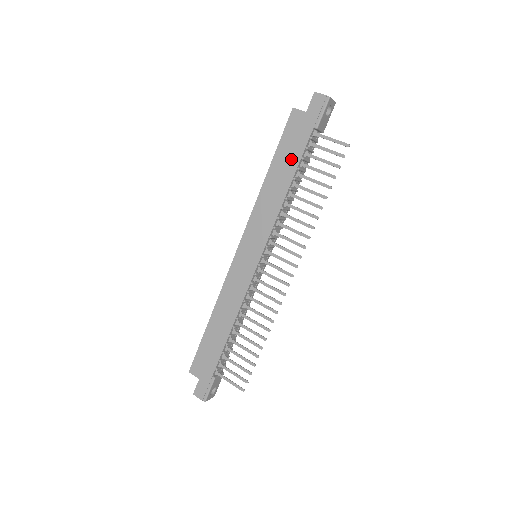
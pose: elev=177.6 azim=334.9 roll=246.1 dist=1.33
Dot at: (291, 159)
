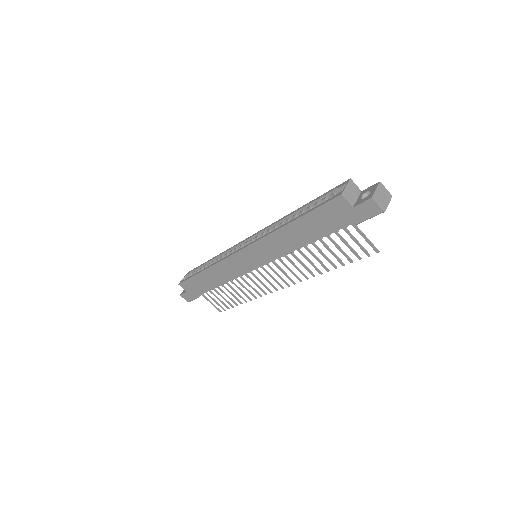
Dot at: (318, 230)
